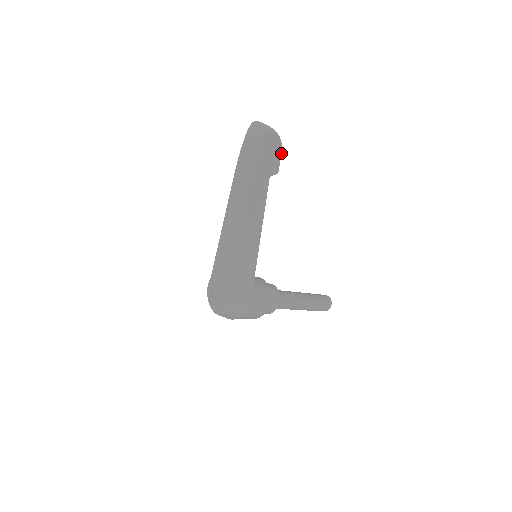
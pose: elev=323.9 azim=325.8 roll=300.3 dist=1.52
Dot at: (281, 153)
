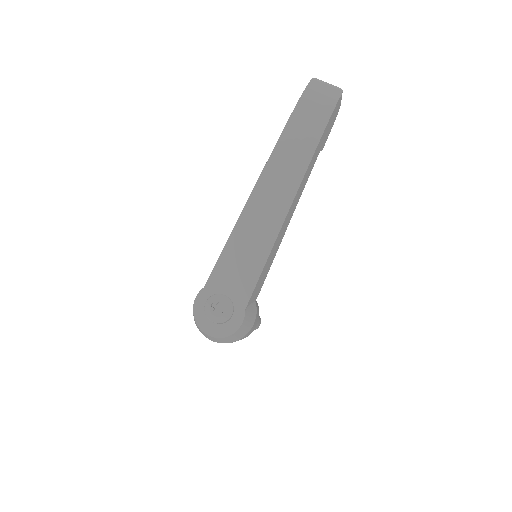
Dot at: occluded
